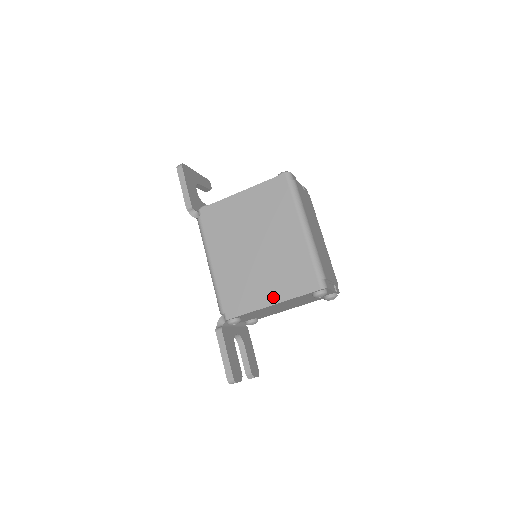
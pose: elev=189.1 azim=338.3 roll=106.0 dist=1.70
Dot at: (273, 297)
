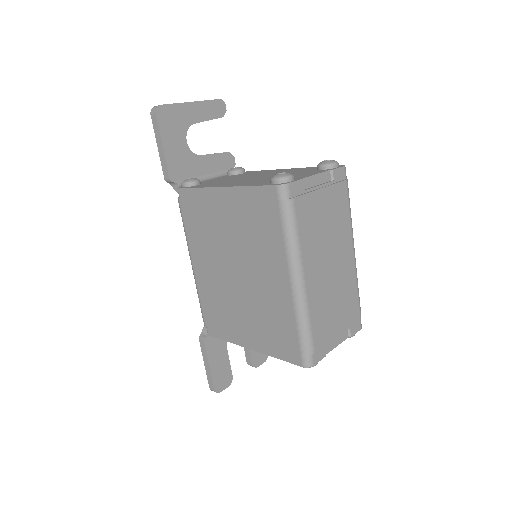
Dot at: (252, 342)
